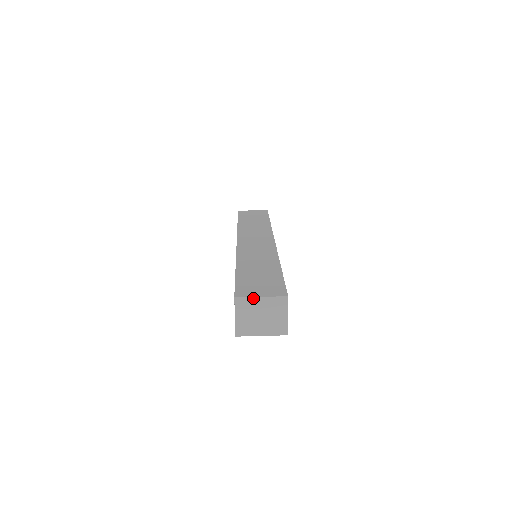
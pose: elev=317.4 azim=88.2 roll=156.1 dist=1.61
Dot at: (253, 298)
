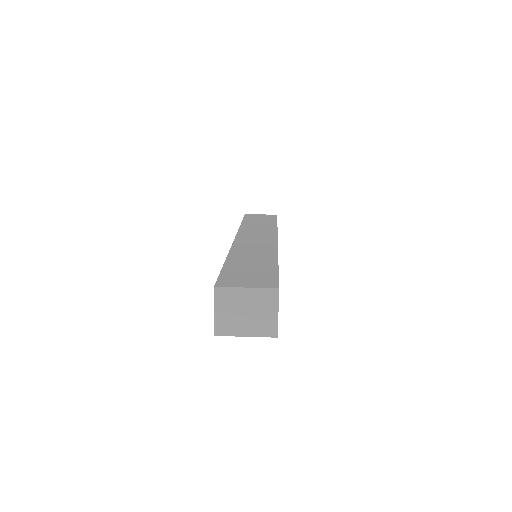
Dot at: (236, 289)
